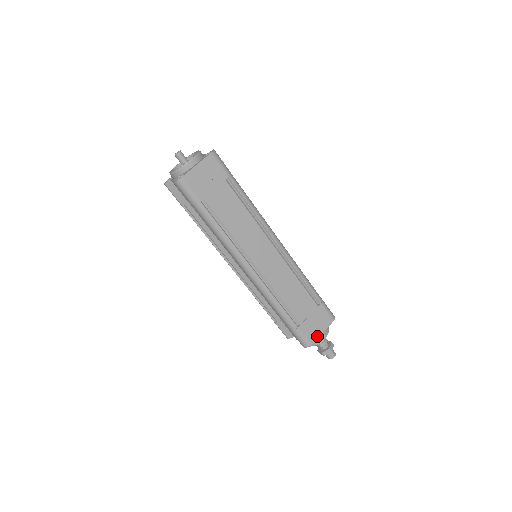
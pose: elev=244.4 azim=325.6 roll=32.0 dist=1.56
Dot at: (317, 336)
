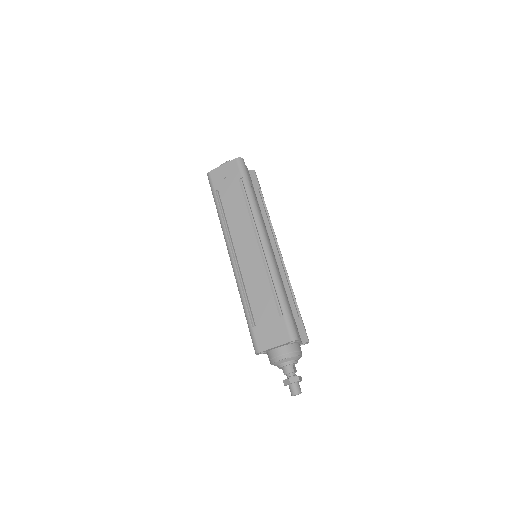
Dot at: (268, 347)
